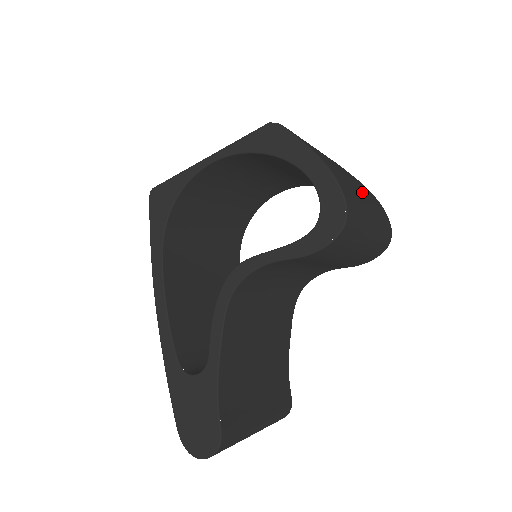
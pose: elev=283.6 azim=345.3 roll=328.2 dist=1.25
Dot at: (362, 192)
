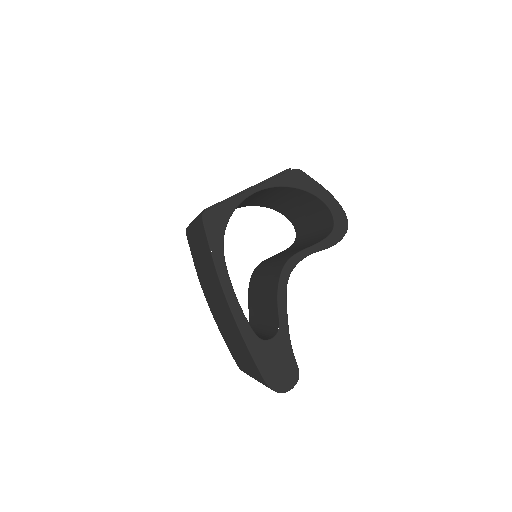
Dot at: occluded
